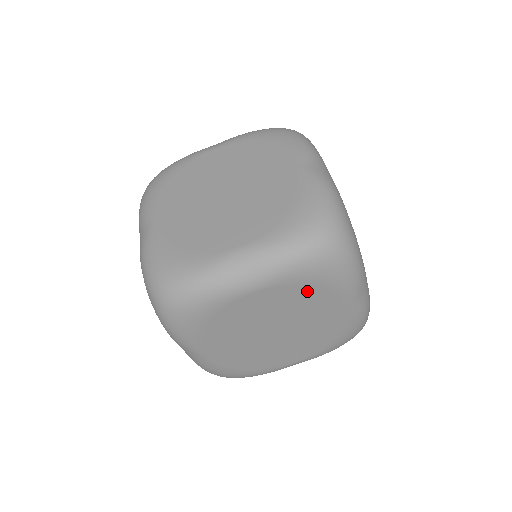
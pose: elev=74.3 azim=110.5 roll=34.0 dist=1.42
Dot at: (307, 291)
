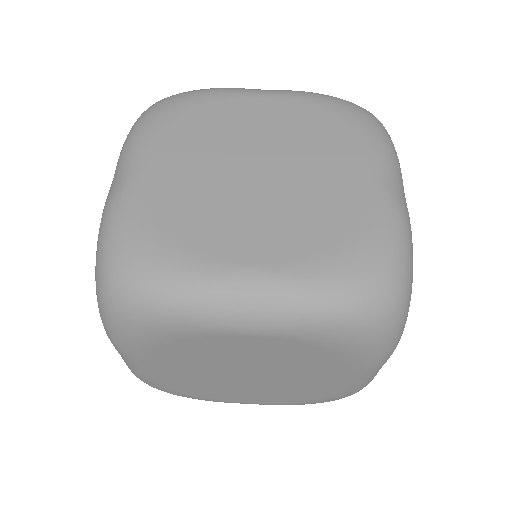
Dot at: (318, 355)
